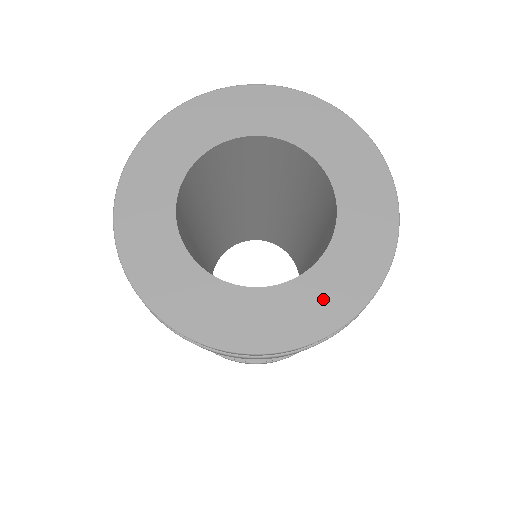
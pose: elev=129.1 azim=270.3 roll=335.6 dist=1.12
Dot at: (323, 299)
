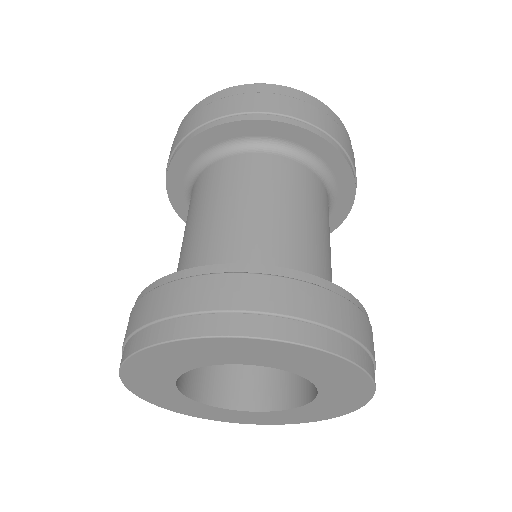
Dot at: (292, 417)
